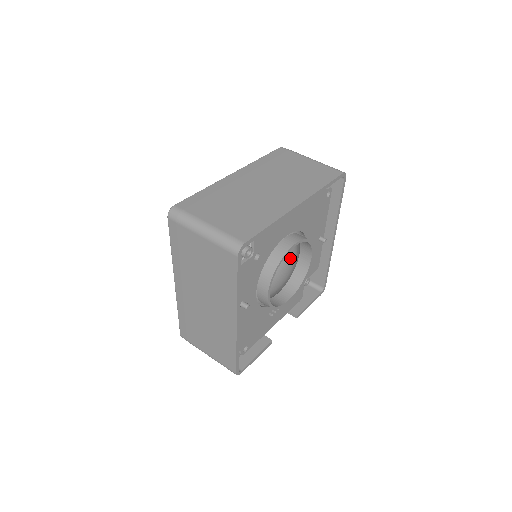
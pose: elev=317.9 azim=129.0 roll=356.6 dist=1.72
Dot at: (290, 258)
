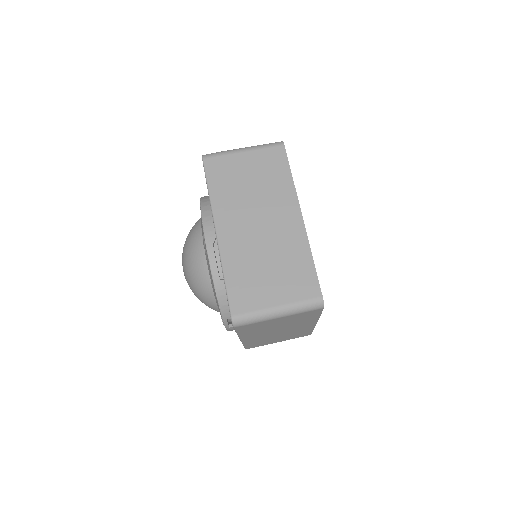
Dot at: occluded
